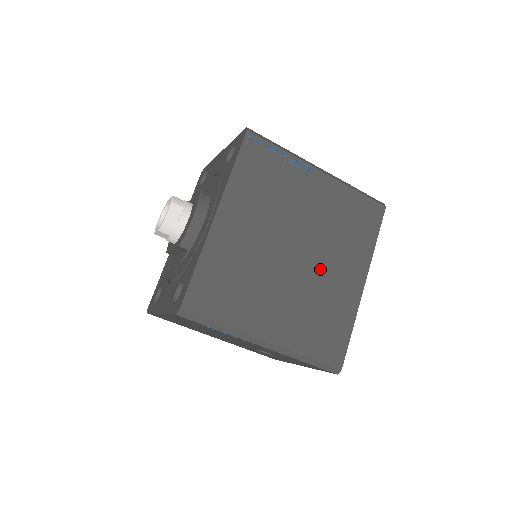
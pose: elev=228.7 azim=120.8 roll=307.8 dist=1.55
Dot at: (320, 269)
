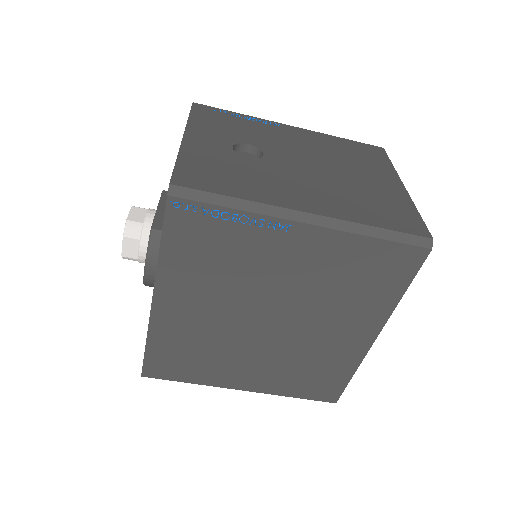
Dot at: (307, 332)
